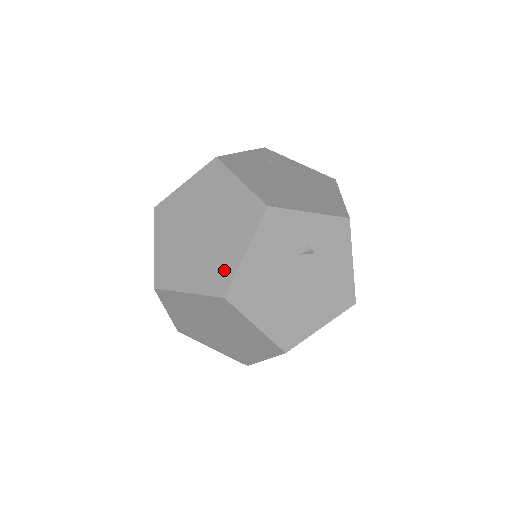
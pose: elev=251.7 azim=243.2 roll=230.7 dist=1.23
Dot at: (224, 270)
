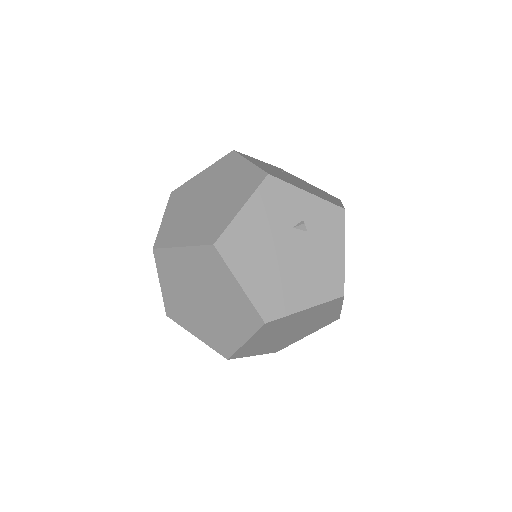
Dot at: (219, 224)
